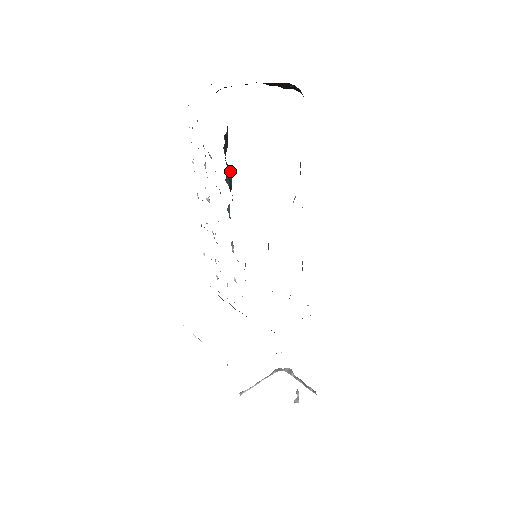
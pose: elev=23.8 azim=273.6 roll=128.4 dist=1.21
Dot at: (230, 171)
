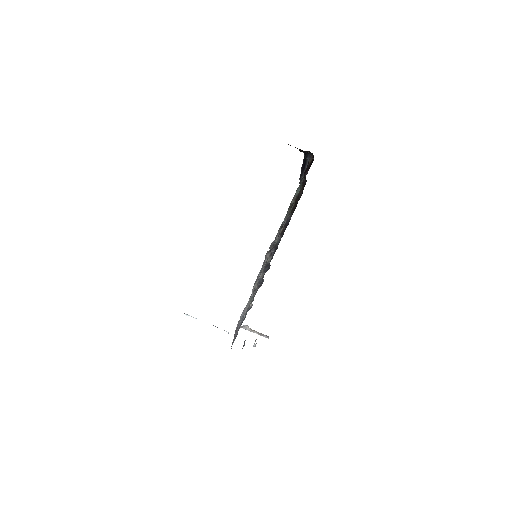
Dot at: occluded
